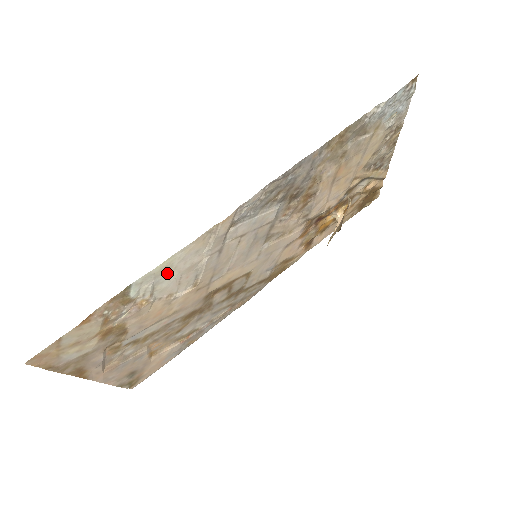
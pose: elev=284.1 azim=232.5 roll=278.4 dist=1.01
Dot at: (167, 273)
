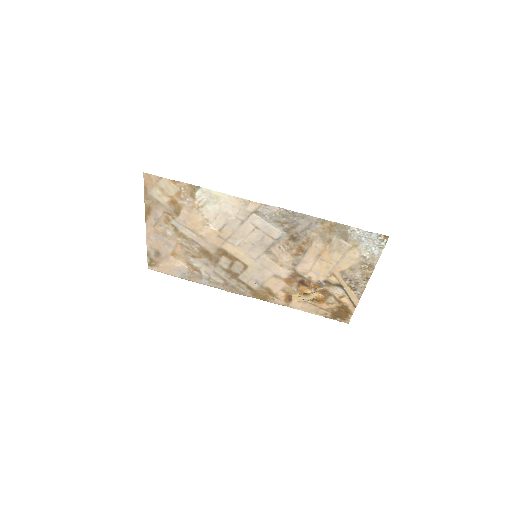
Dot at: (216, 202)
